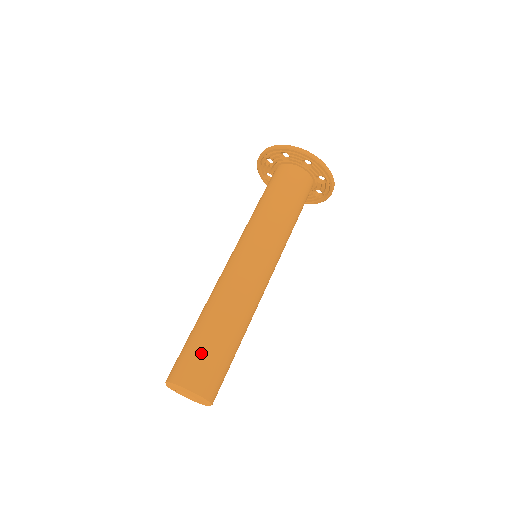
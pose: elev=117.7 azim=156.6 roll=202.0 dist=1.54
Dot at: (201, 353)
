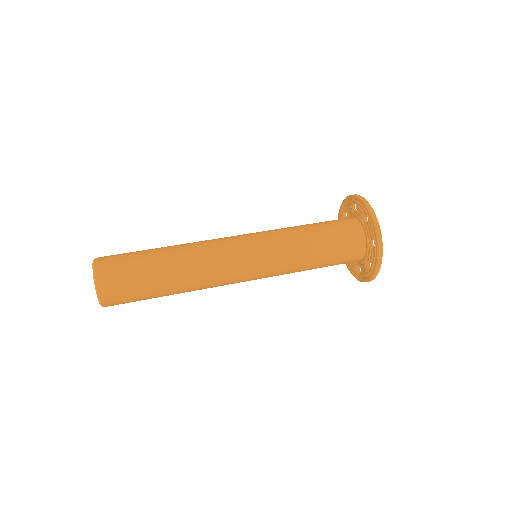
Dot at: (133, 271)
